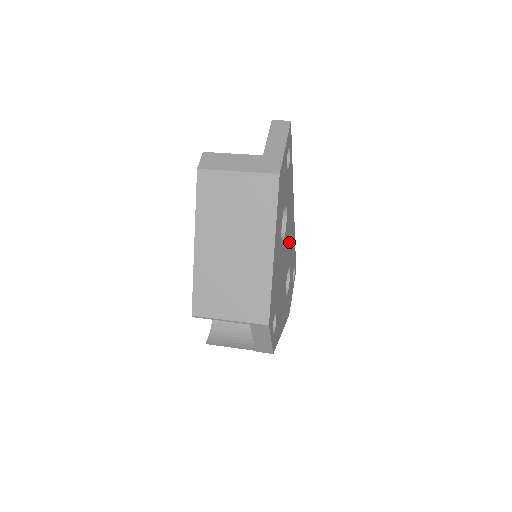
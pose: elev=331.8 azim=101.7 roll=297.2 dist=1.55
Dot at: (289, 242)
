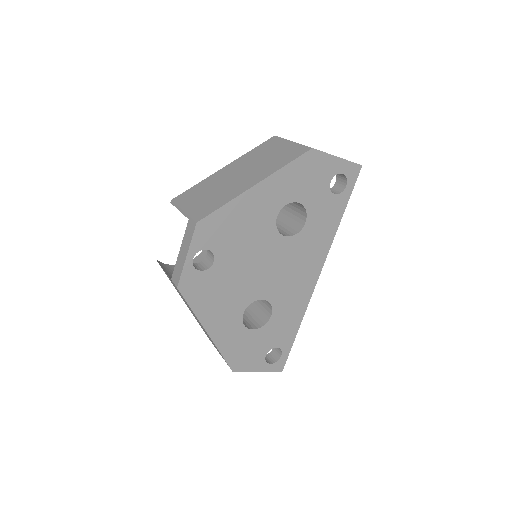
Dot at: (289, 277)
